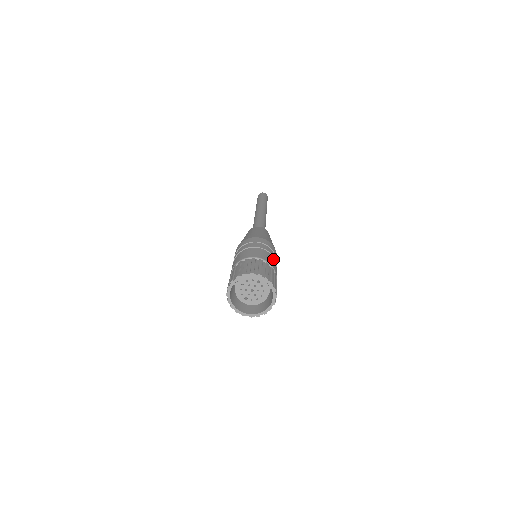
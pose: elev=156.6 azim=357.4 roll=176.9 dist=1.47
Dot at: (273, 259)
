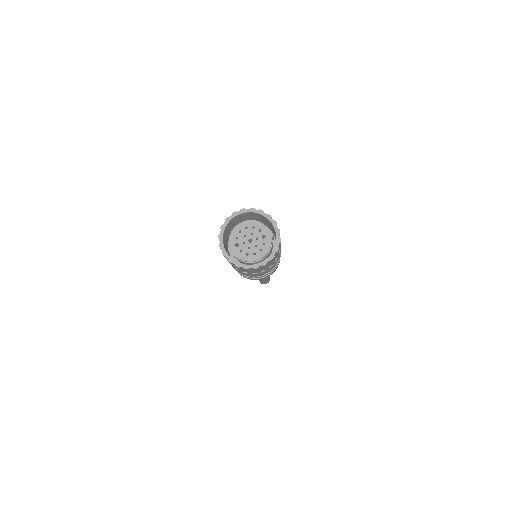
Dot at: (280, 252)
